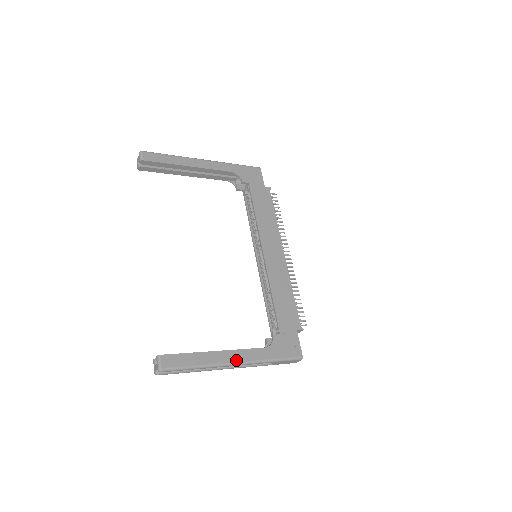
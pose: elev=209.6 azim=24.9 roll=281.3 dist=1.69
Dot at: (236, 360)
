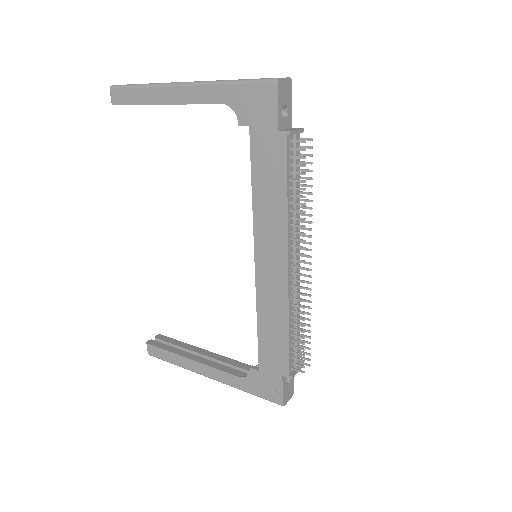
Dot at: (208, 375)
